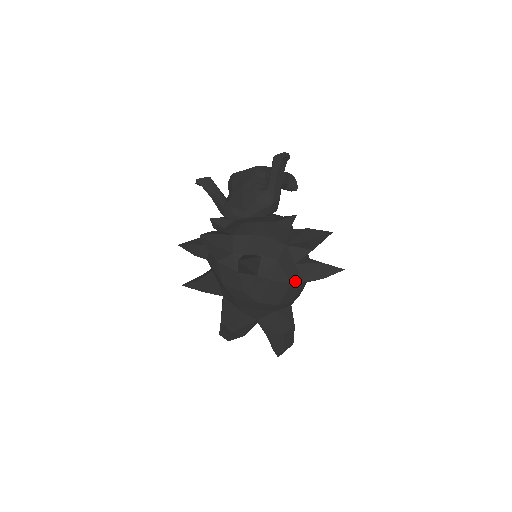
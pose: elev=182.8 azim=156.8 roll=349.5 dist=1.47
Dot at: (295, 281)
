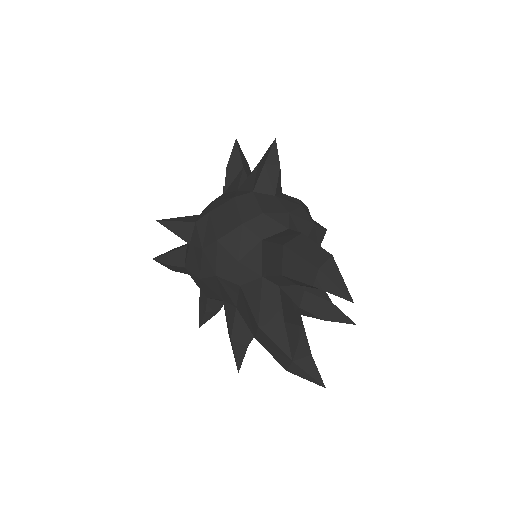
Dot at: (242, 195)
